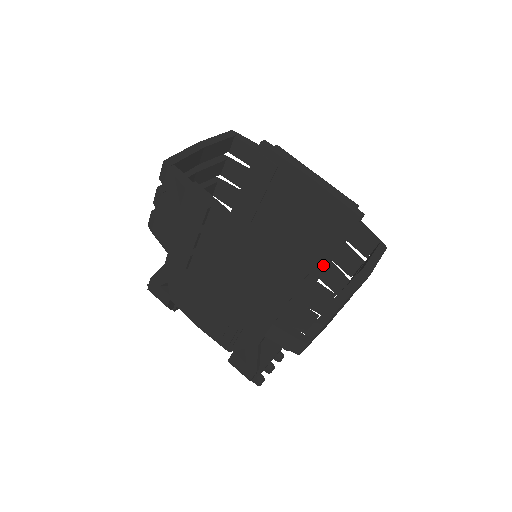
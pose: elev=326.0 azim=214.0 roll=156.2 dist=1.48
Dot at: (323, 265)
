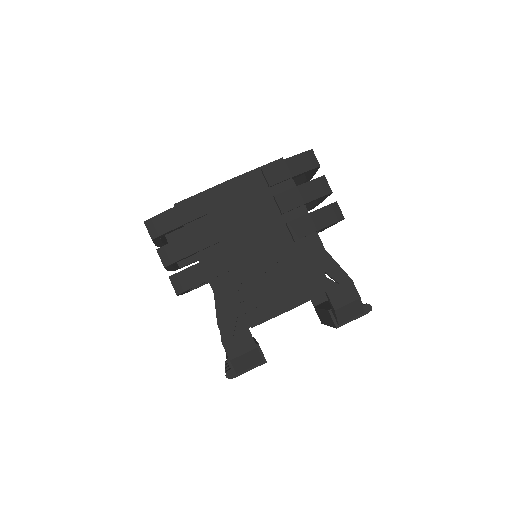
Dot at: occluded
